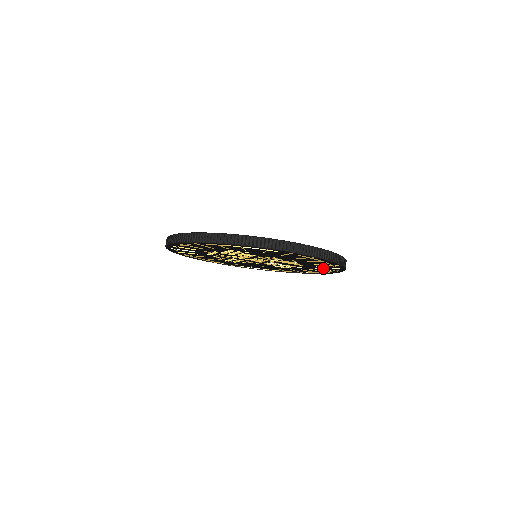
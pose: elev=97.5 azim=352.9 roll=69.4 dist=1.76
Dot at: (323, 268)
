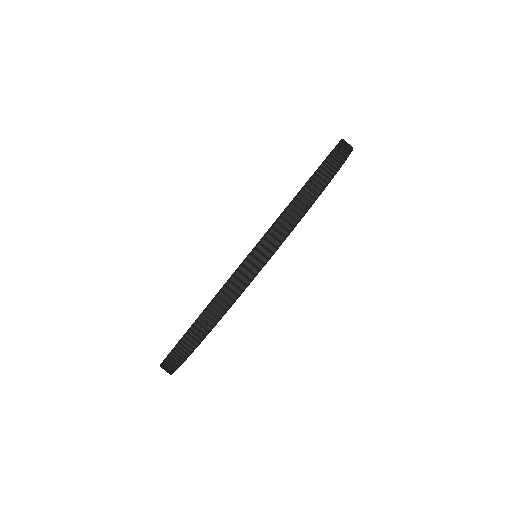
Dot at: occluded
